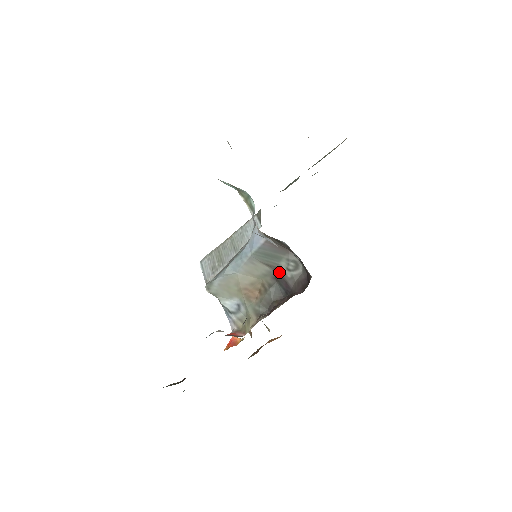
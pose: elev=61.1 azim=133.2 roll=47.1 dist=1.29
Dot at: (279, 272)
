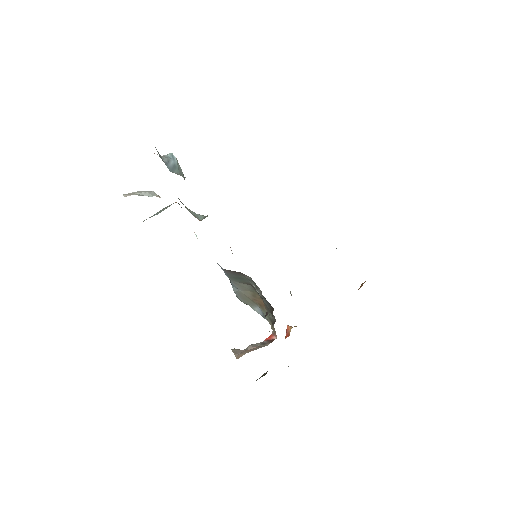
Dot at: occluded
